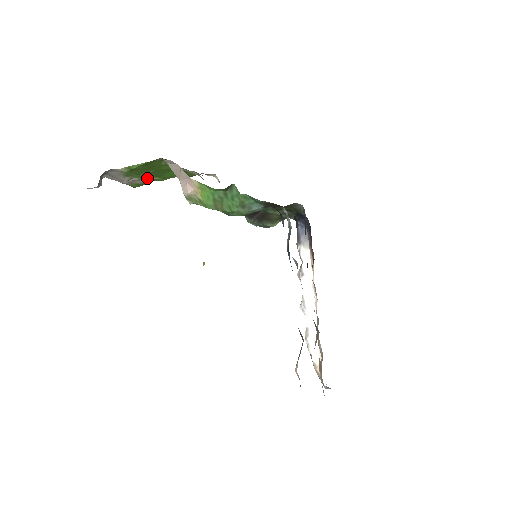
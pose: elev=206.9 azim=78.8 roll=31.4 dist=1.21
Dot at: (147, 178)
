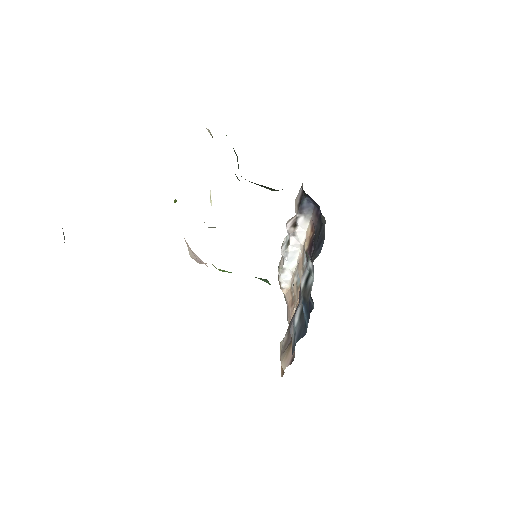
Dot at: occluded
